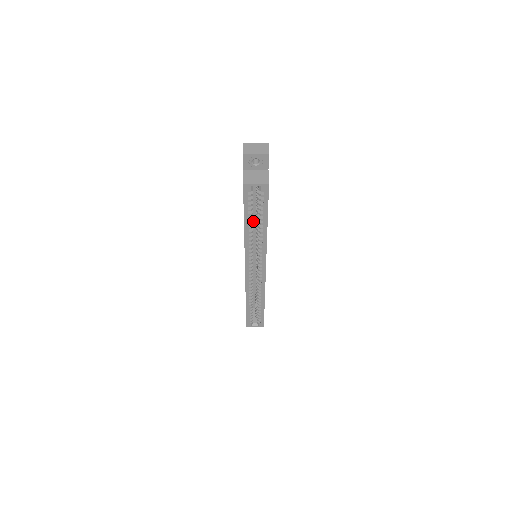
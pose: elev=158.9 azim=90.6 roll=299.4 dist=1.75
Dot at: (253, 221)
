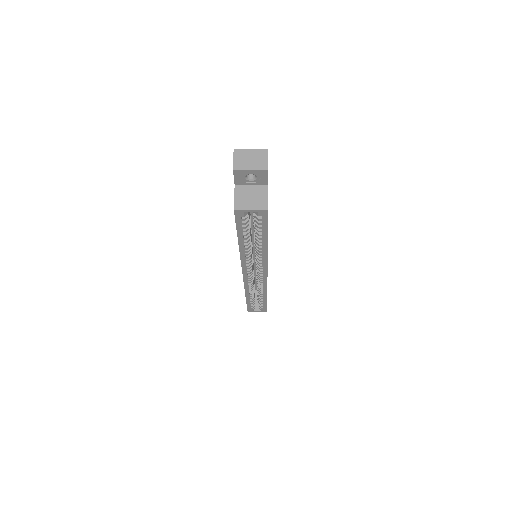
Dot at: (251, 226)
